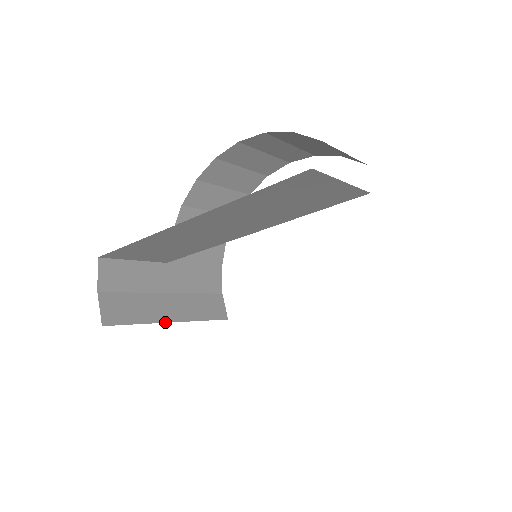
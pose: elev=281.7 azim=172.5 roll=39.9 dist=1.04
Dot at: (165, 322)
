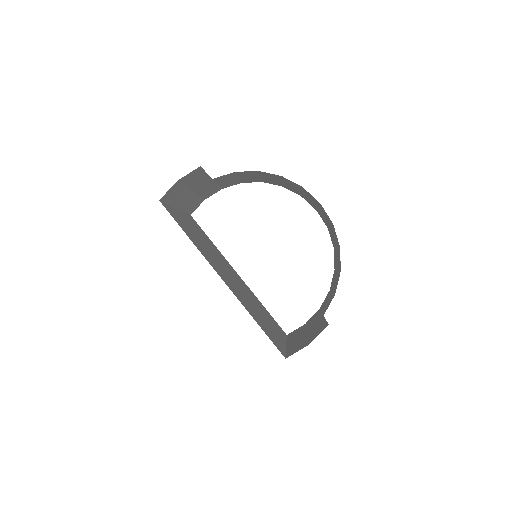
Dot at: (175, 207)
